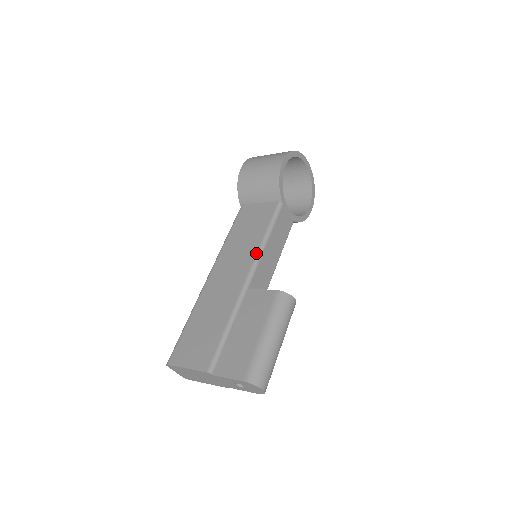
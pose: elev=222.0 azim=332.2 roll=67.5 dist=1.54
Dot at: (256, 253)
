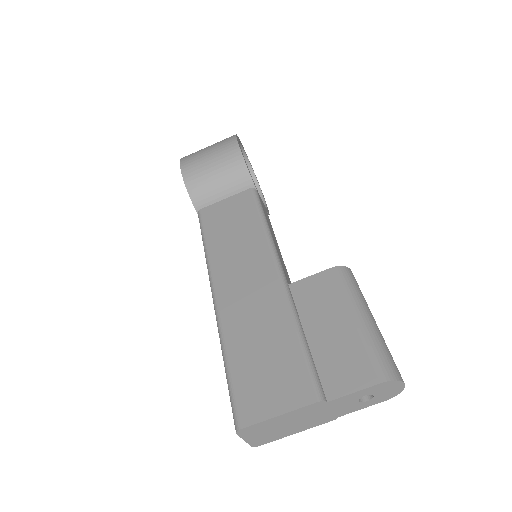
Dot at: (268, 244)
